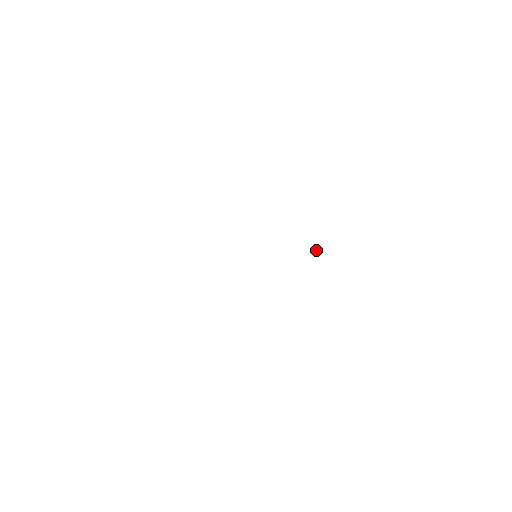
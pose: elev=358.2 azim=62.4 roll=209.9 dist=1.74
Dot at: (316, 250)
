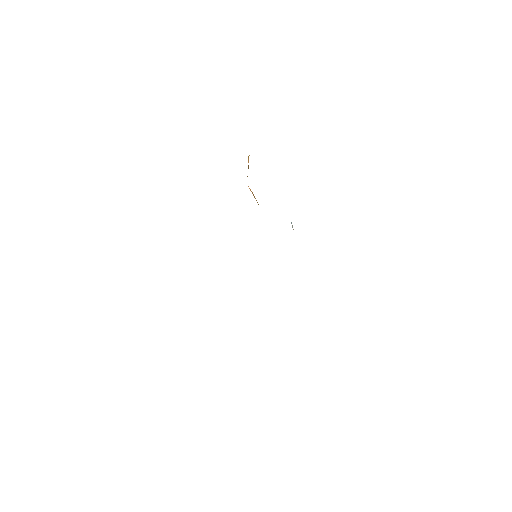
Dot at: occluded
